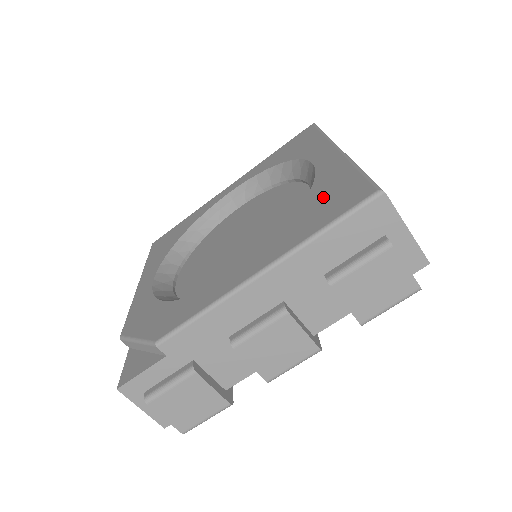
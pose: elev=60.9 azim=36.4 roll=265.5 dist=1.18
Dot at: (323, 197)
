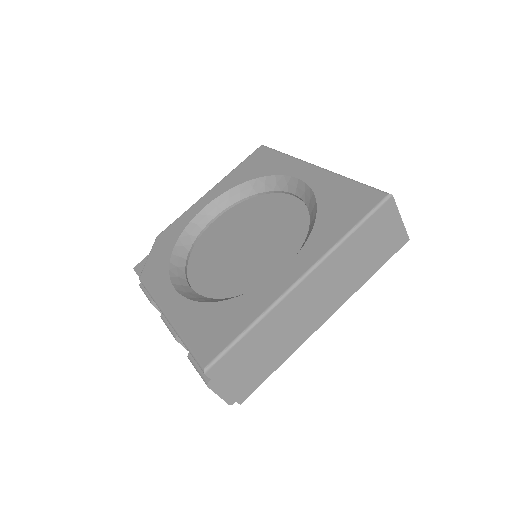
Dot at: (223, 318)
